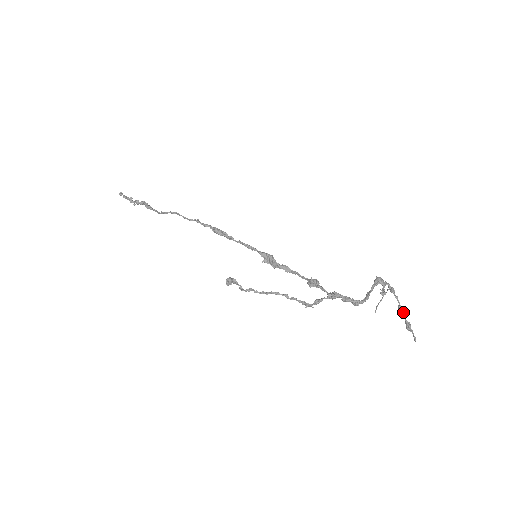
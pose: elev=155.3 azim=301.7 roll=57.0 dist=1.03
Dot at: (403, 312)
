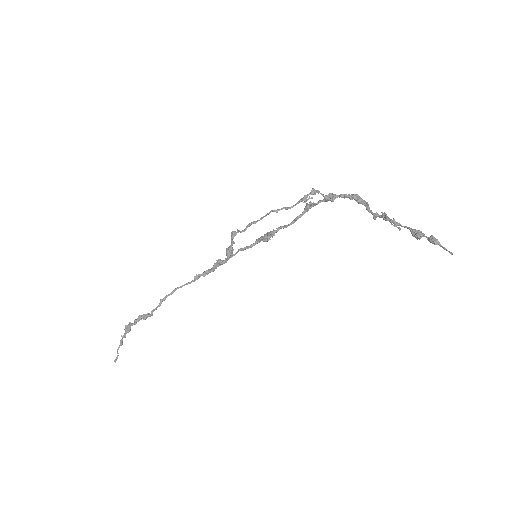
Dot at: (418, 231)
